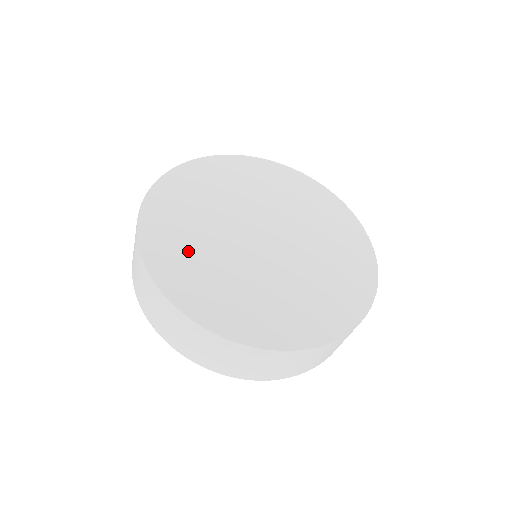
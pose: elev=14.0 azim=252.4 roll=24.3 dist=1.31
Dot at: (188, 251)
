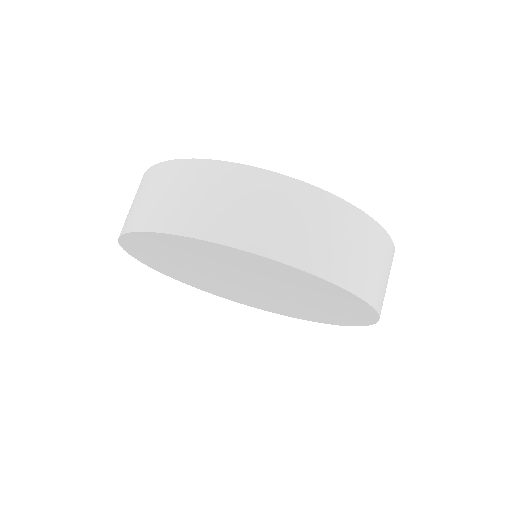
Dot at: (183, 275)
